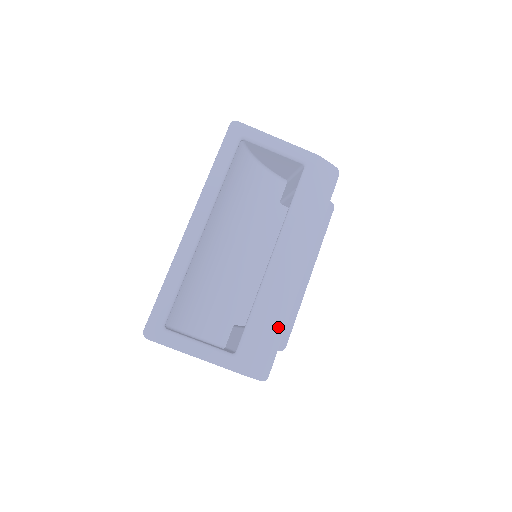
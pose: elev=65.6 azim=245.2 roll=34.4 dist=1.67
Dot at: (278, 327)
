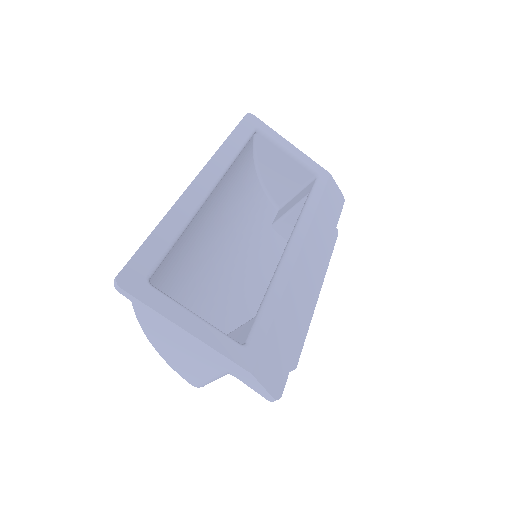
Dot at: (294, 330)
